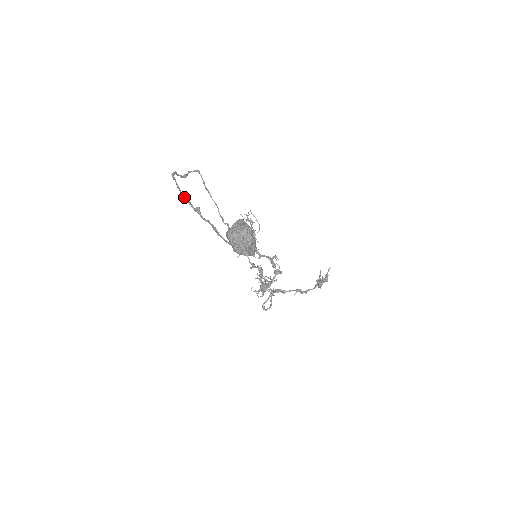
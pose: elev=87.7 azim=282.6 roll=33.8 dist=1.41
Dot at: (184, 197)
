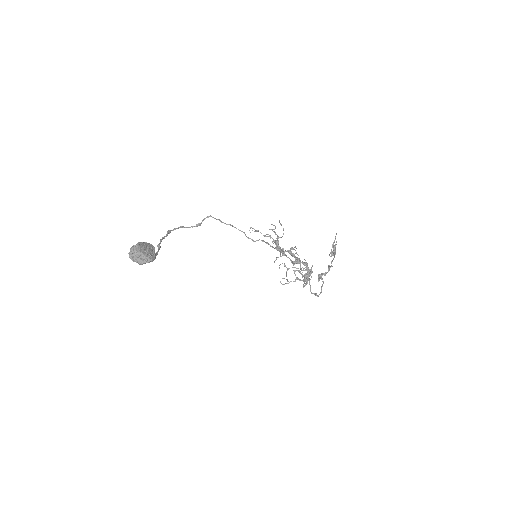
Dot at: (160, 242)
